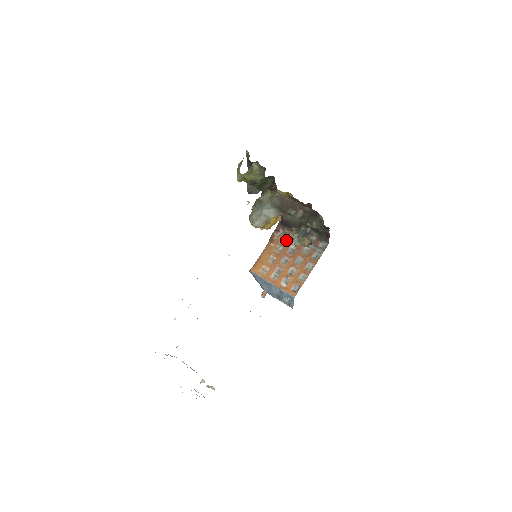
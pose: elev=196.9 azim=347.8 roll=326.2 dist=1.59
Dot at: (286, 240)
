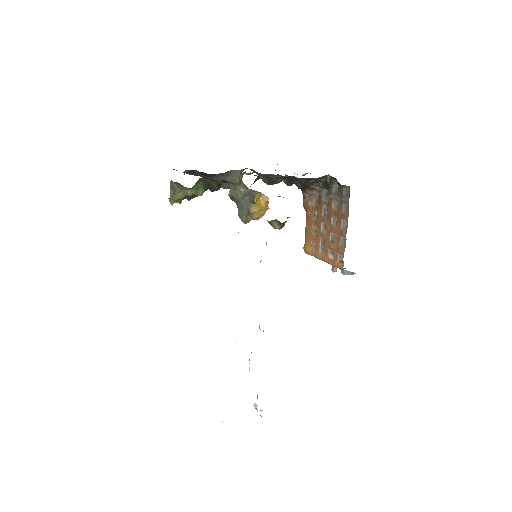
Dot at: (317, 201)
